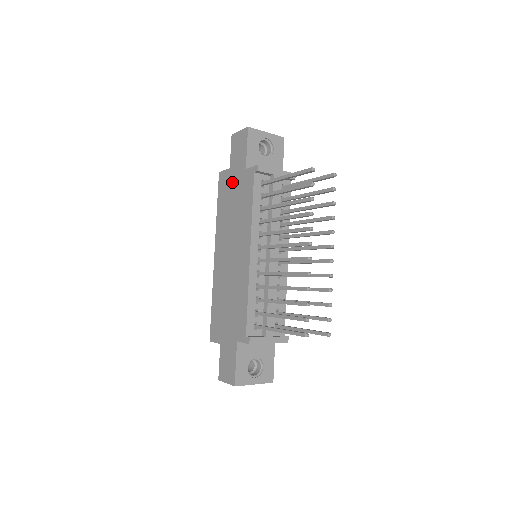
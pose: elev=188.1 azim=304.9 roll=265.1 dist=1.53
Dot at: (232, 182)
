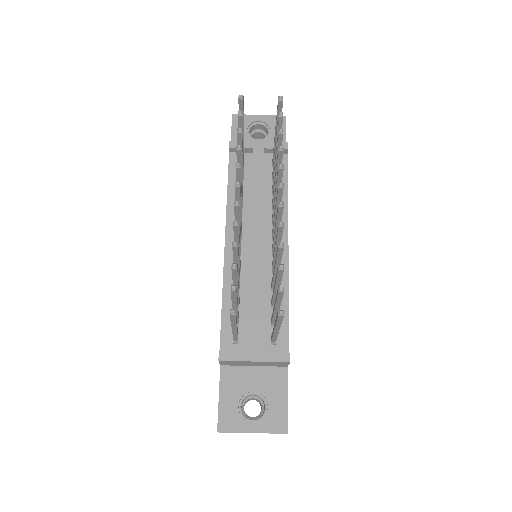
Dot at: occluded
